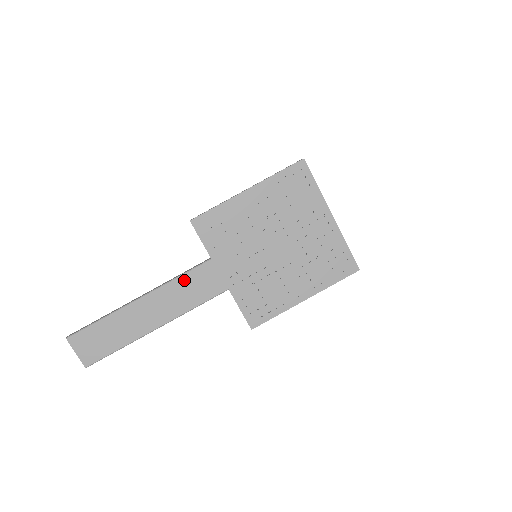
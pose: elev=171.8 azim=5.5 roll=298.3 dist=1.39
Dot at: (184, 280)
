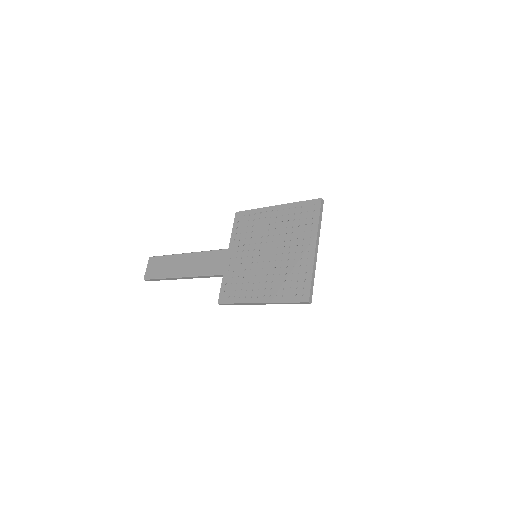
Dot at: (215, 254)
